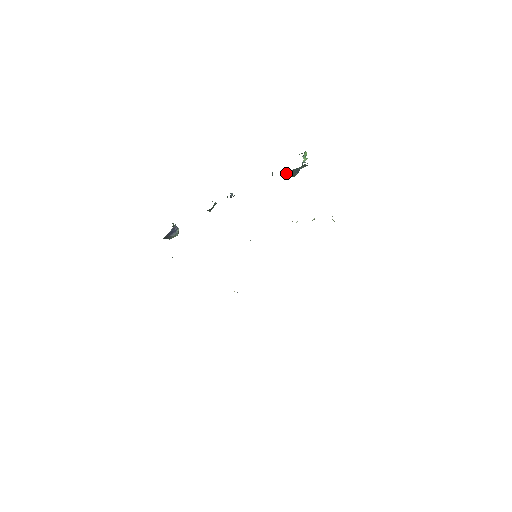
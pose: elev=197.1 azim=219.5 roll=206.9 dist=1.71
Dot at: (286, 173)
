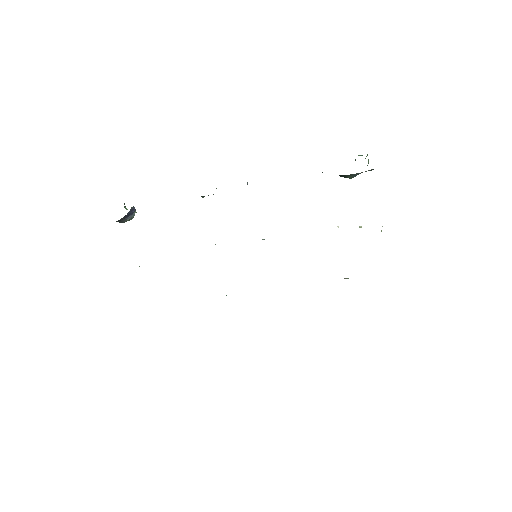
Dot at: (350, 174)
